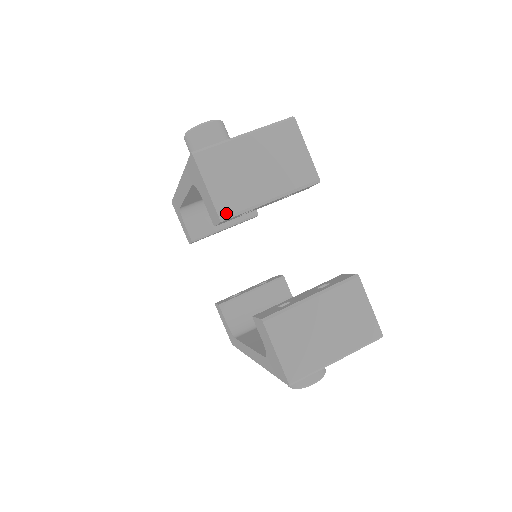
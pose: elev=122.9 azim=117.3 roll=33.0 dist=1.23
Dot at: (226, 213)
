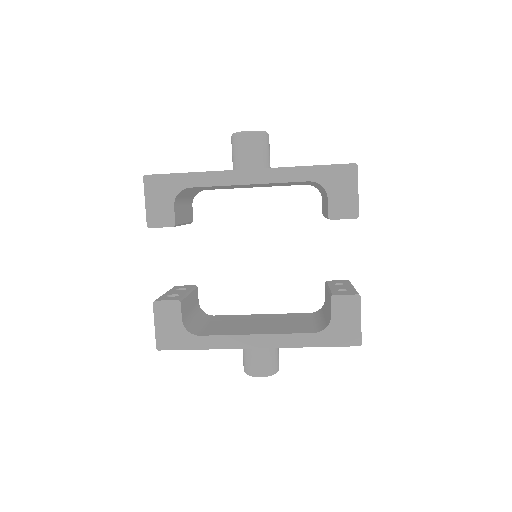
Dot at: (358, 214)
